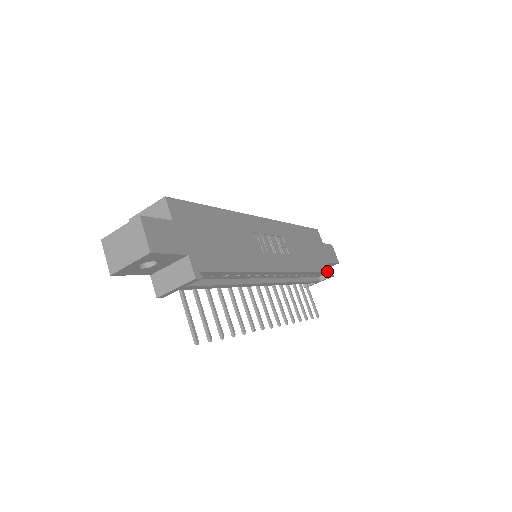
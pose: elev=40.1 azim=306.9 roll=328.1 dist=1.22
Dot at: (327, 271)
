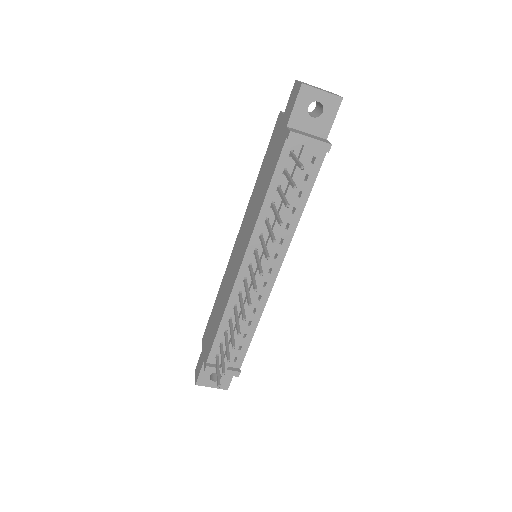
Dot at: (242, 362)
